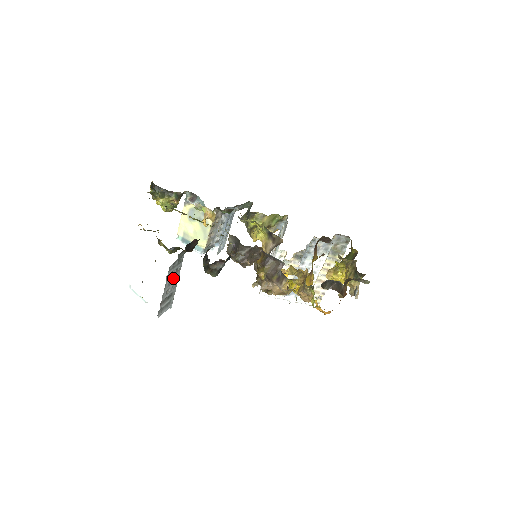
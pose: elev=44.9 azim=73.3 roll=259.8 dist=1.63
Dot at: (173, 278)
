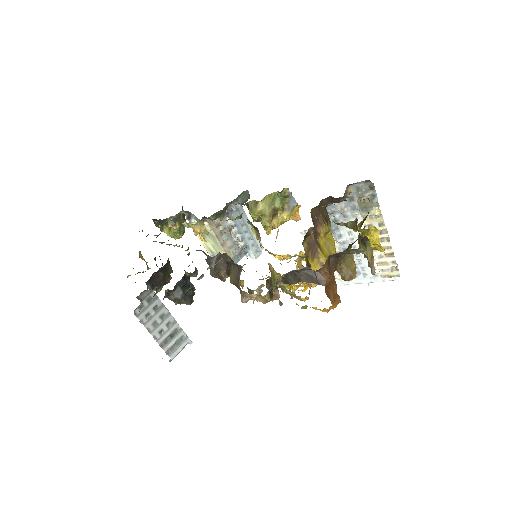
Dot at: (158, 318)
